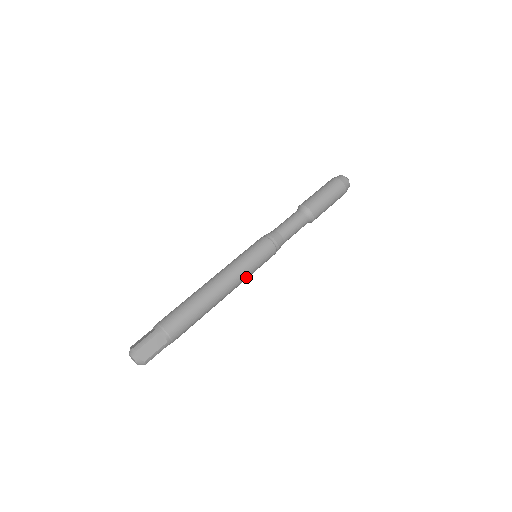
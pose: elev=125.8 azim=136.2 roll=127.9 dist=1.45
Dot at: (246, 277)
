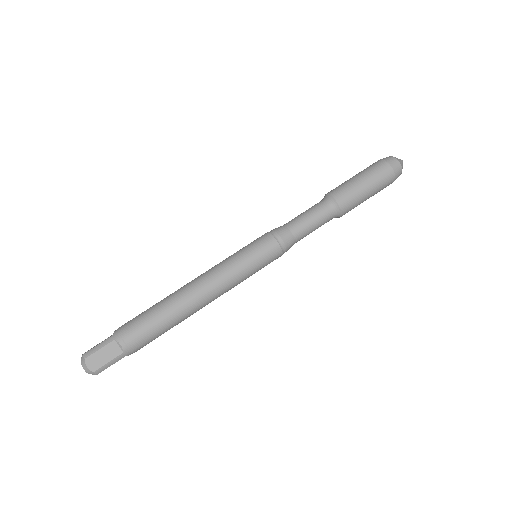
Dot at: (237, 282)
